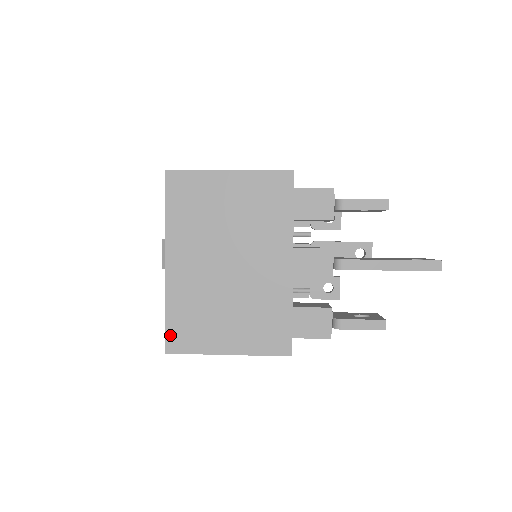
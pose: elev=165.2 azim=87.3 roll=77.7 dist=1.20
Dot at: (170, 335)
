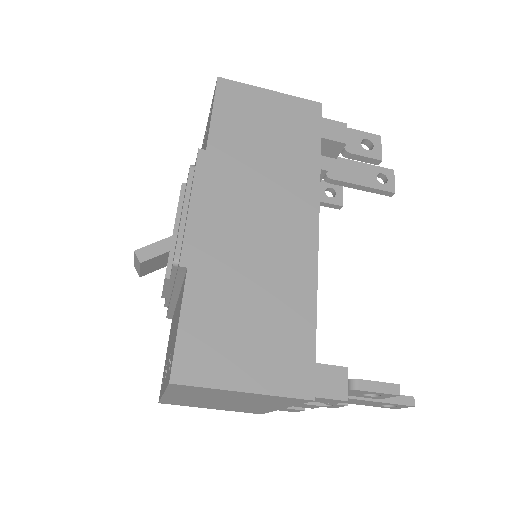
Dot at: occluded
